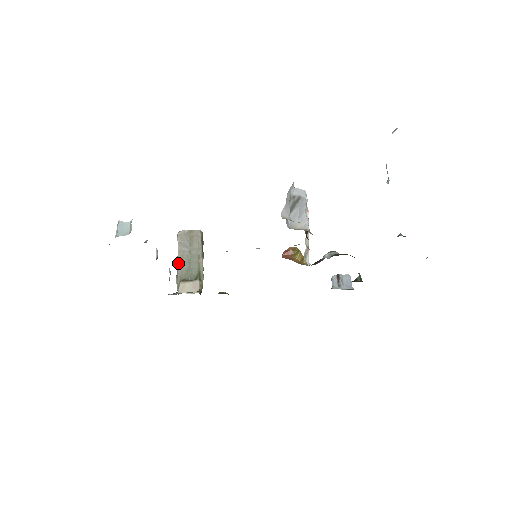
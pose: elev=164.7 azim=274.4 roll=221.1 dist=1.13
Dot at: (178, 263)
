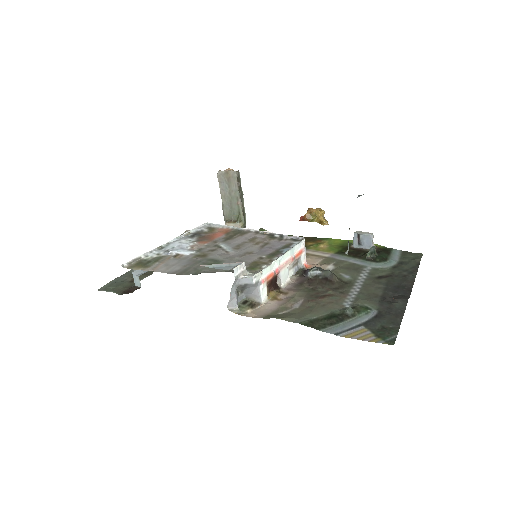
Dot at: (222, 203)
